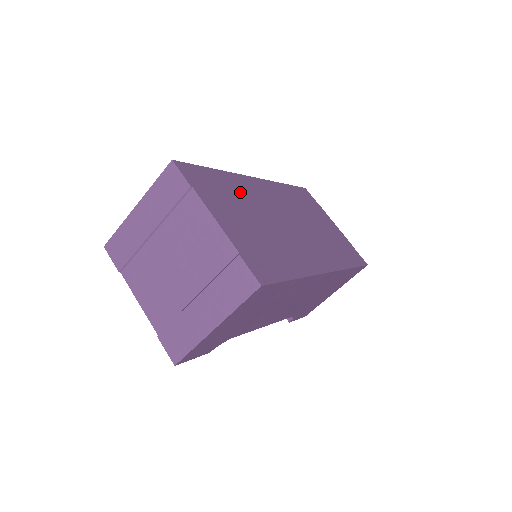
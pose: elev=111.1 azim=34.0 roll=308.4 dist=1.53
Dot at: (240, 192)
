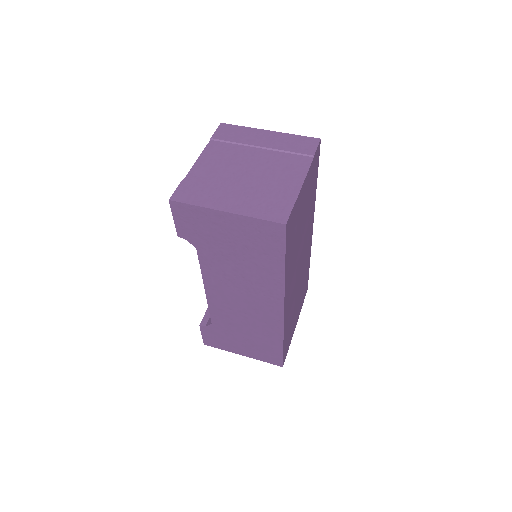
Dot at: (310, 209)
